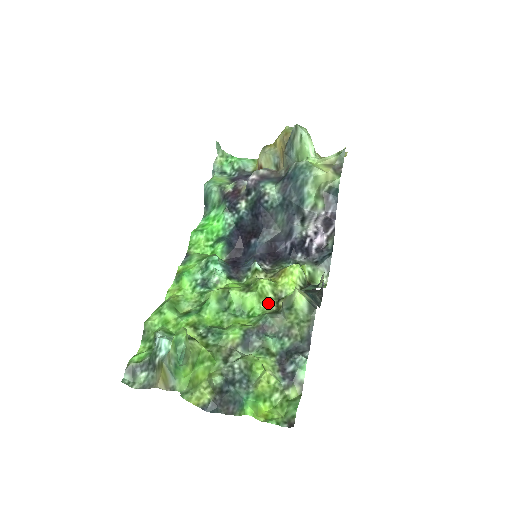
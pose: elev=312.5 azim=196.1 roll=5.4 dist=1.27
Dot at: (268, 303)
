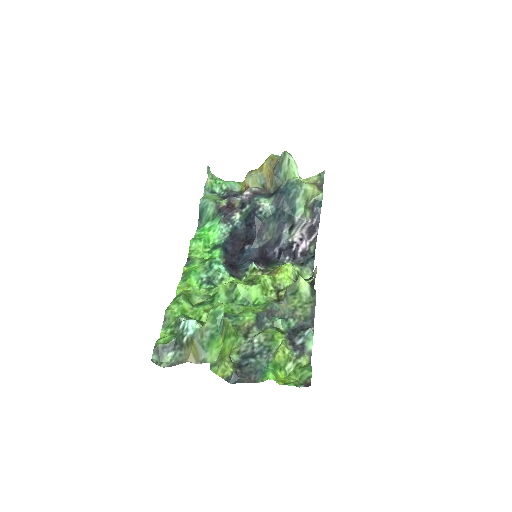
Dot at: (269, 294)
